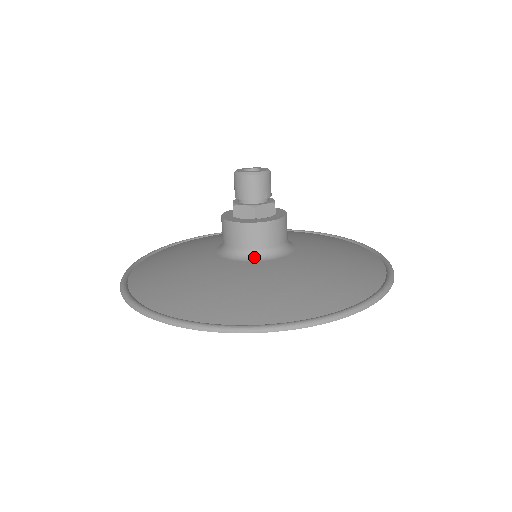
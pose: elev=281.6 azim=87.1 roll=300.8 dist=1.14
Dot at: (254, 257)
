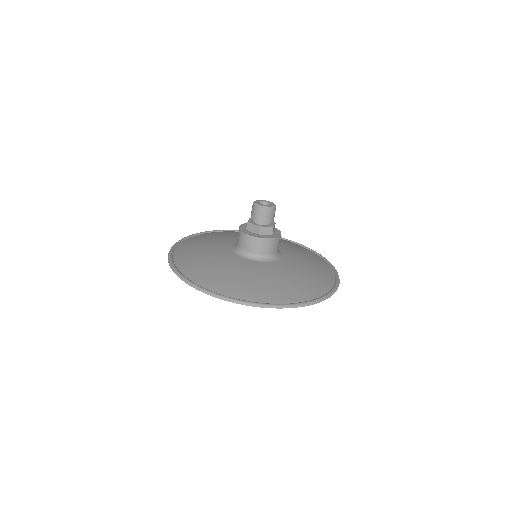
Dot at: (251, 257)
